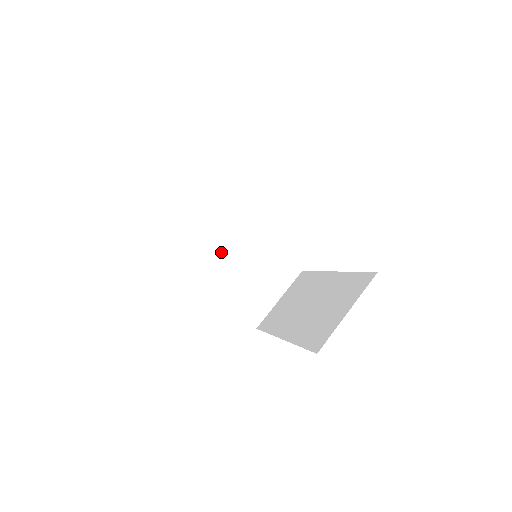
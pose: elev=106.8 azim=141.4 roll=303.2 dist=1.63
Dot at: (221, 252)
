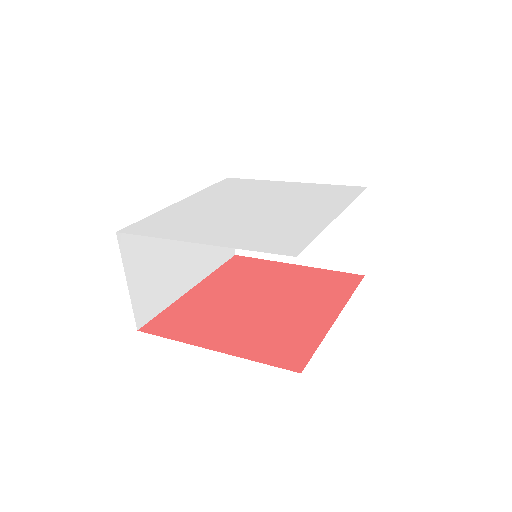
Dot at: occluded
